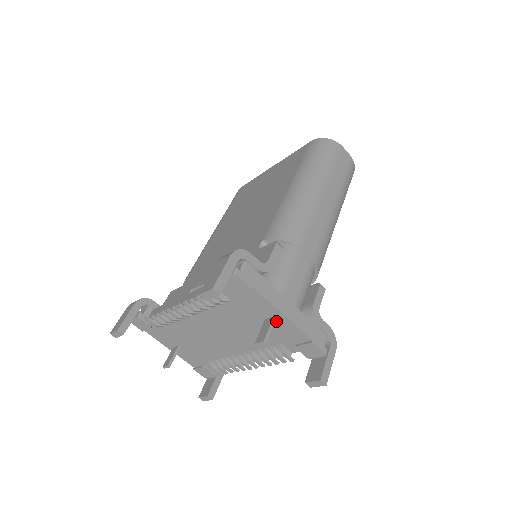
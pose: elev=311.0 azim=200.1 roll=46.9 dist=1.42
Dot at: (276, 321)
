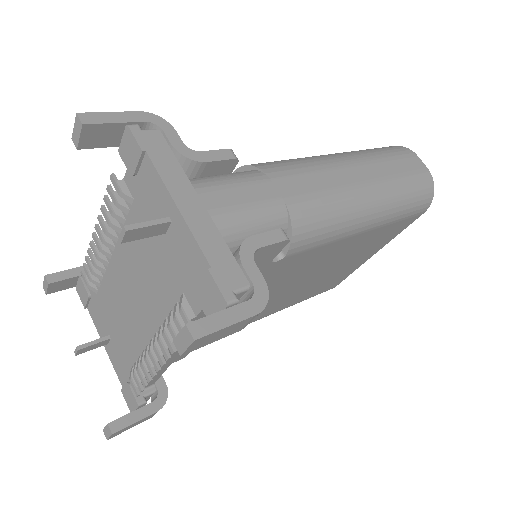
Dot at: (173, 229)
